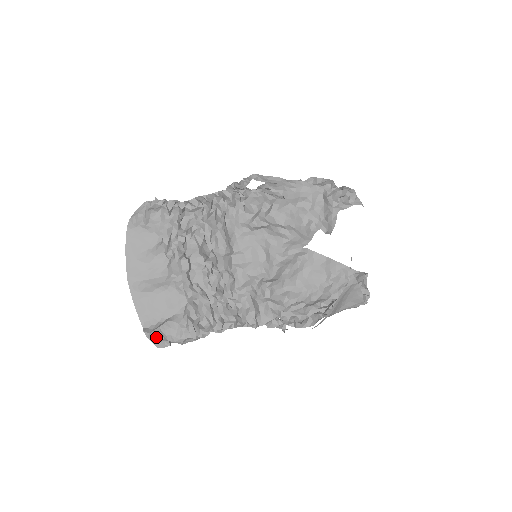
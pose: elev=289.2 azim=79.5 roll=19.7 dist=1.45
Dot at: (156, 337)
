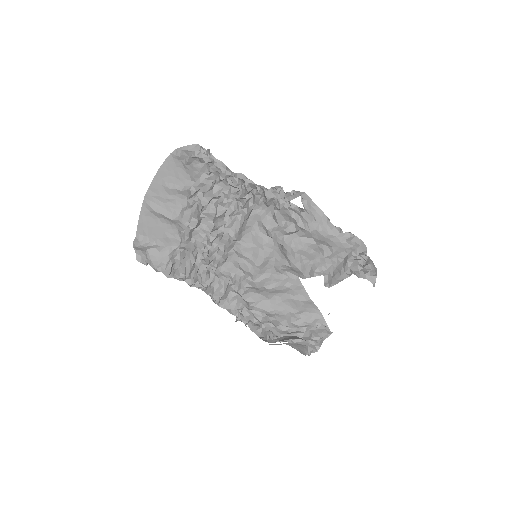
Dot at: (141, 252)
